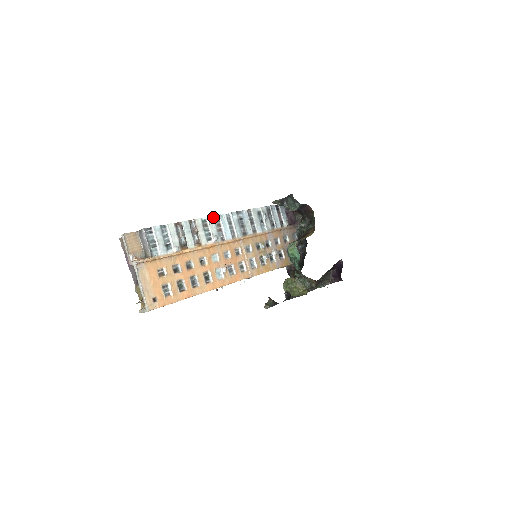
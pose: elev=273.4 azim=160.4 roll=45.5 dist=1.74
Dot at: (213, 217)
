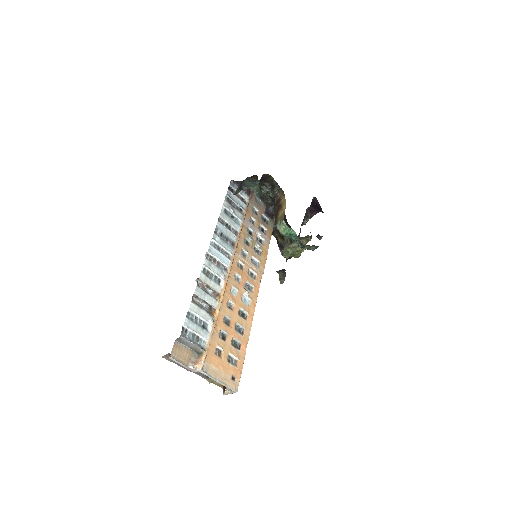
Dot at: (206, 259)
